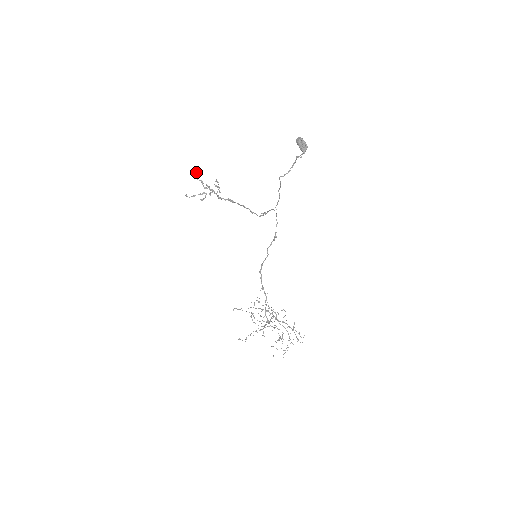
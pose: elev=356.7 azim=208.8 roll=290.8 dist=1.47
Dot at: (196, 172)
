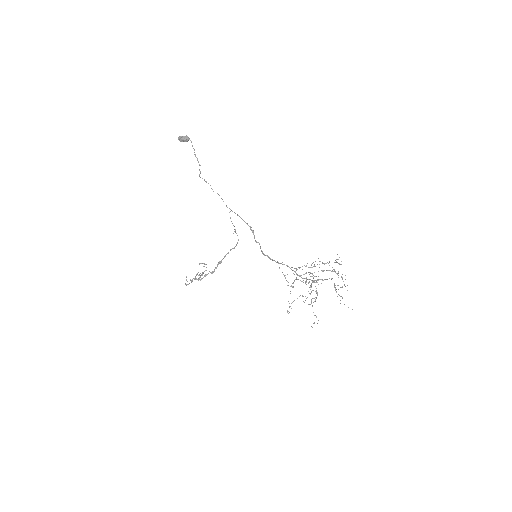
Dot at: occluded
